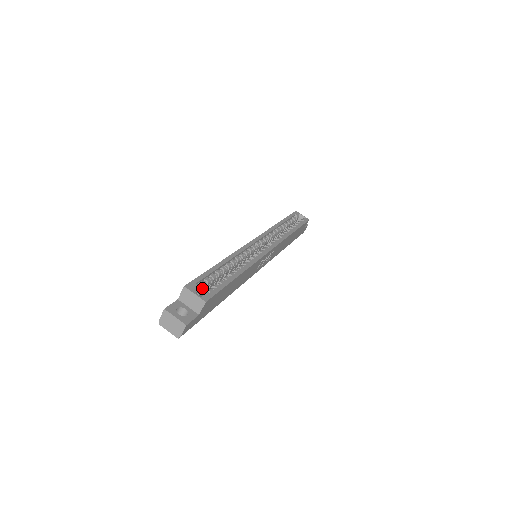
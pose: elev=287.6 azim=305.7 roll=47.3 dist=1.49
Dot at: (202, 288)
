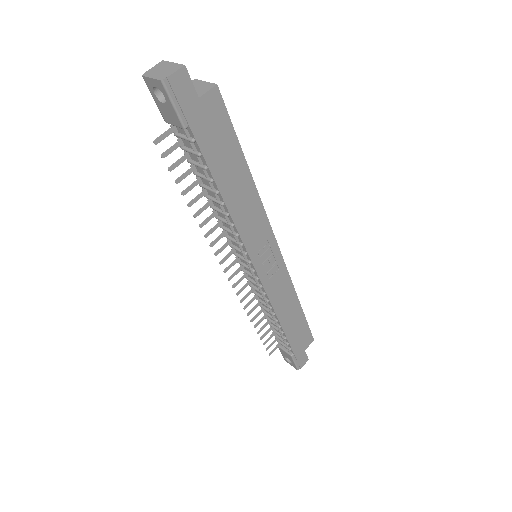
Dot at: occluded
